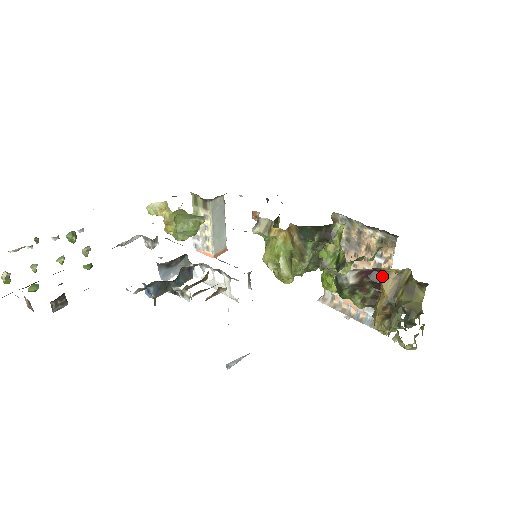
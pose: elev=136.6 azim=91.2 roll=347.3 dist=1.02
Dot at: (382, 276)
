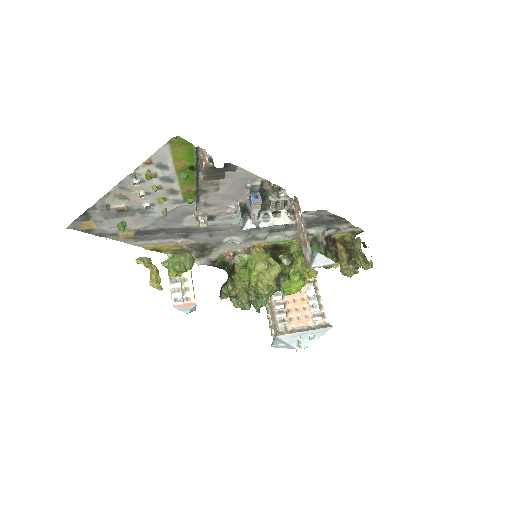
Dot at: (334, 240)
